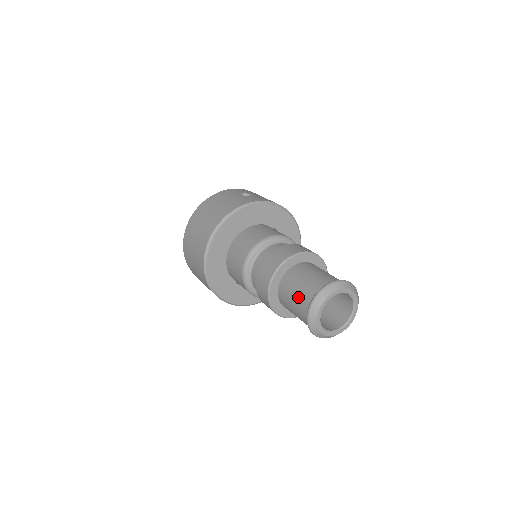
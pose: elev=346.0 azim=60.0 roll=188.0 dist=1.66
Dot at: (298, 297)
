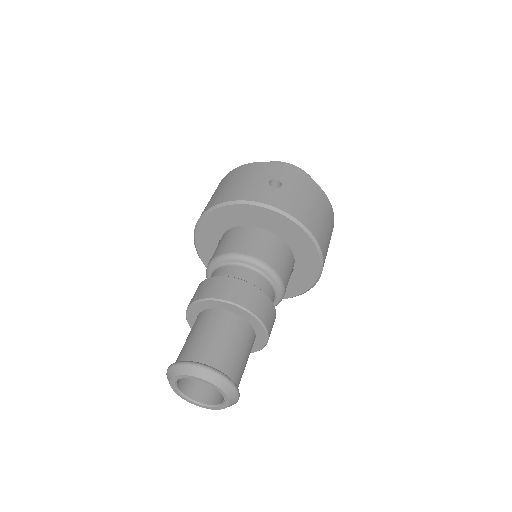
Dot at: (183, 346)
